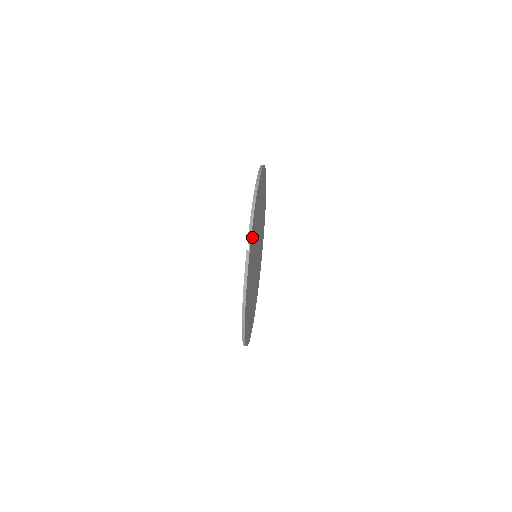
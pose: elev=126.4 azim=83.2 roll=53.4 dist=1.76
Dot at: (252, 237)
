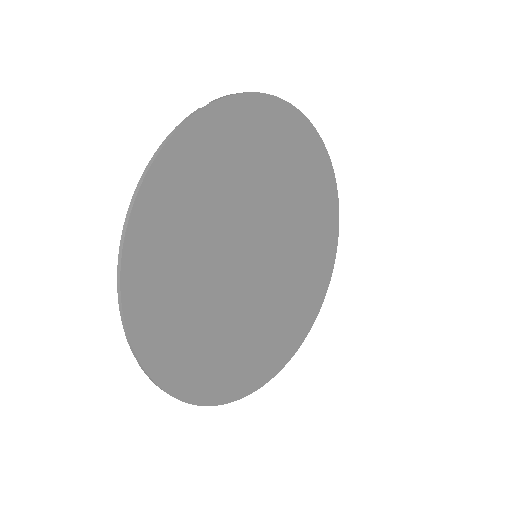
Dot at: (228, 124)
